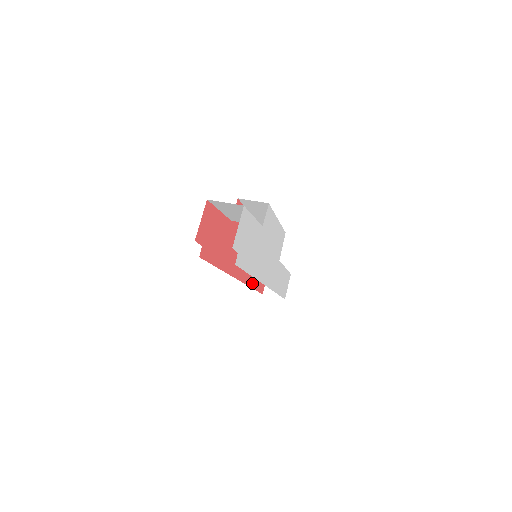
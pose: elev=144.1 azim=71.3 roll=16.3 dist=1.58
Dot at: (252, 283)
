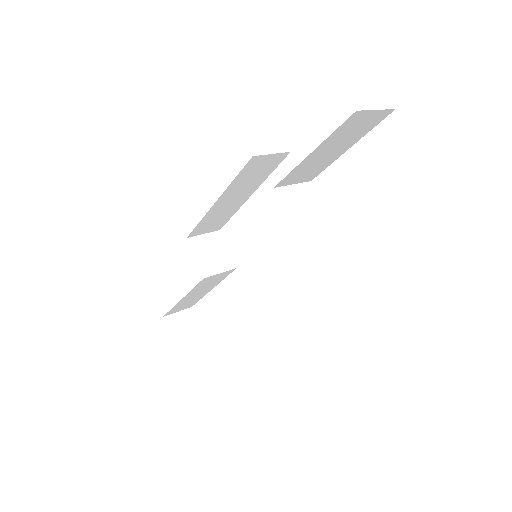
Dot at: occluded
